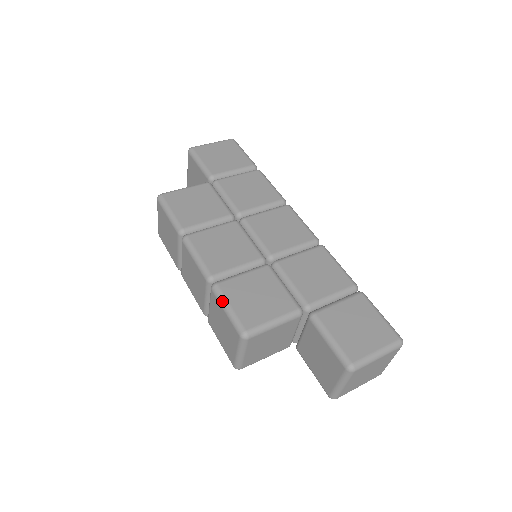
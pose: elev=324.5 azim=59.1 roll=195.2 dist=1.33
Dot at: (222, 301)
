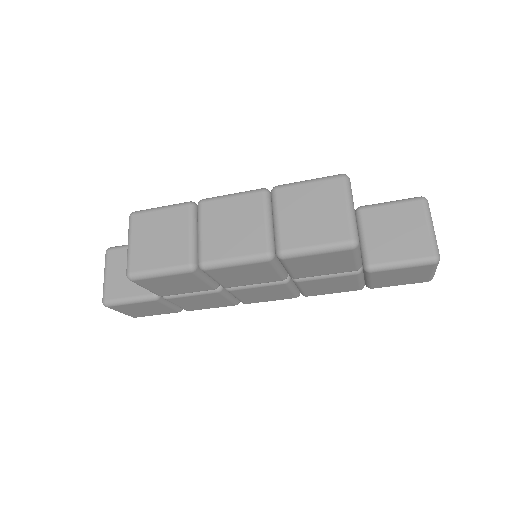
Dot at: (297, 182)
